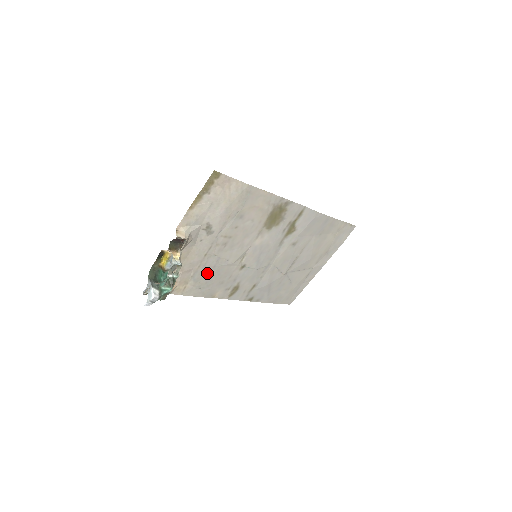
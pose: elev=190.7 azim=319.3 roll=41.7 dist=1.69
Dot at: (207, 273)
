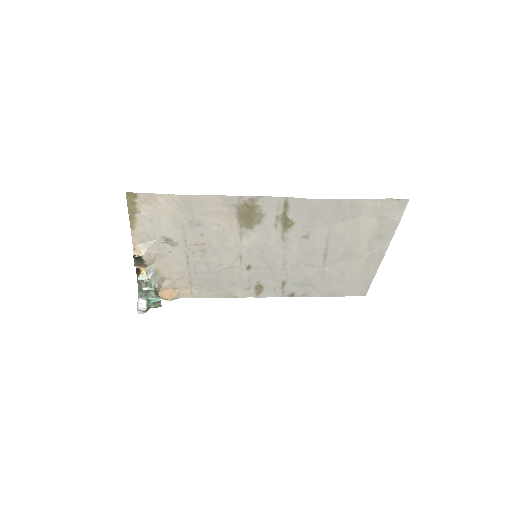
Dot at: (206, 278)
